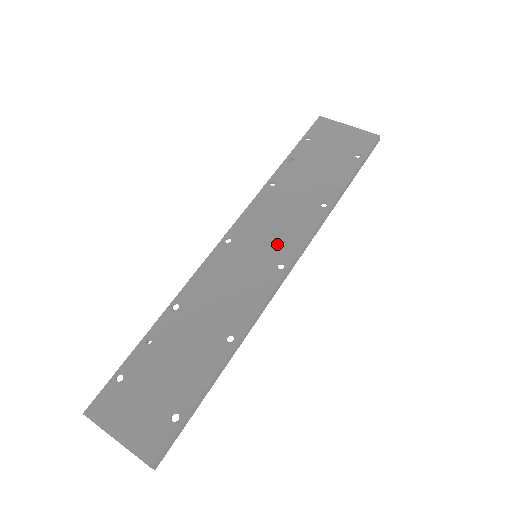
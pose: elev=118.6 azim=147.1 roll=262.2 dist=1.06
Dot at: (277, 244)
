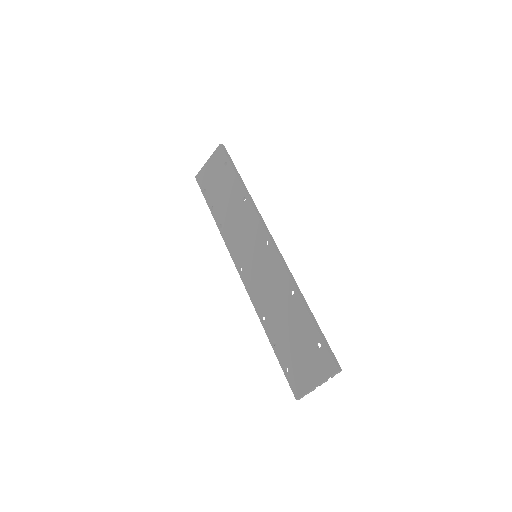
Dot at: (254, 240)
